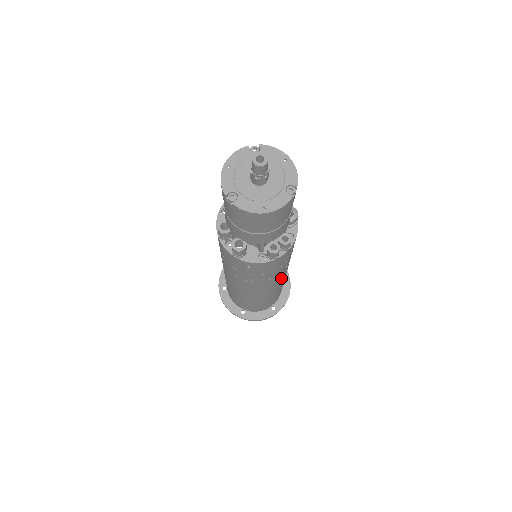
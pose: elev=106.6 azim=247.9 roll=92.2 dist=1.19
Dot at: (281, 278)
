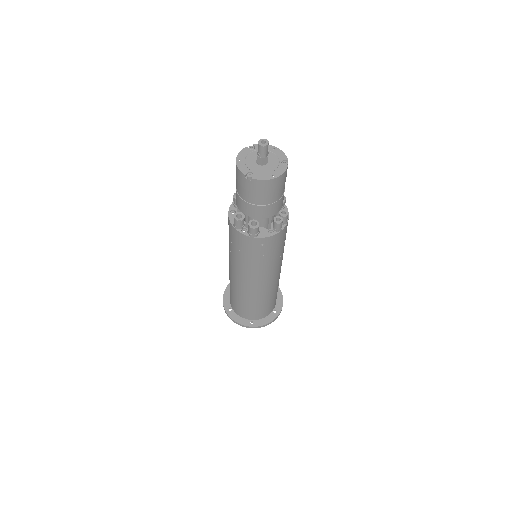
Dot at: (280, 266)
